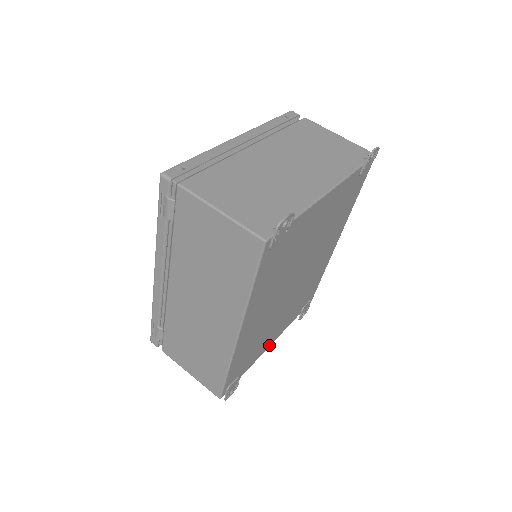
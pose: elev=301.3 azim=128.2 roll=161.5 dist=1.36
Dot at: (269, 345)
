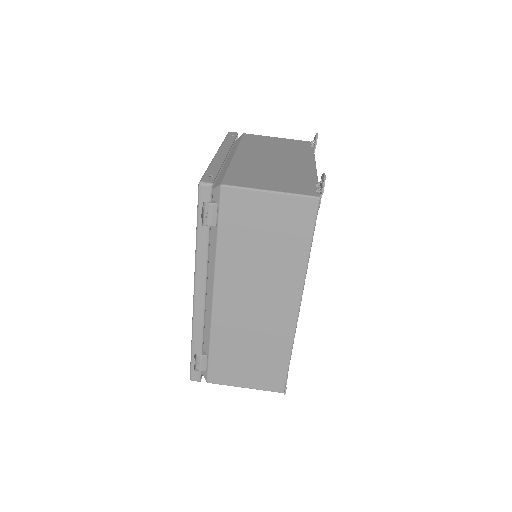
Dot at: occluded
